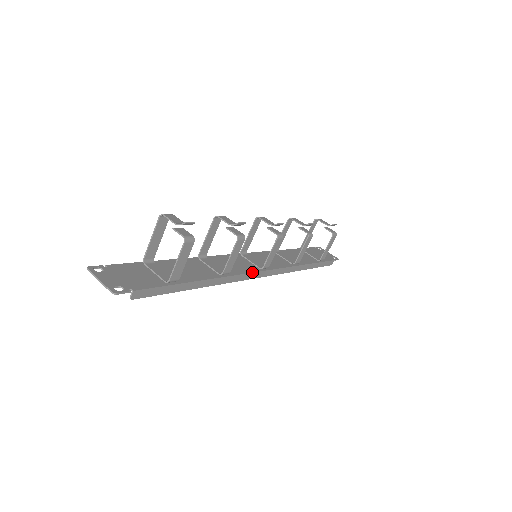
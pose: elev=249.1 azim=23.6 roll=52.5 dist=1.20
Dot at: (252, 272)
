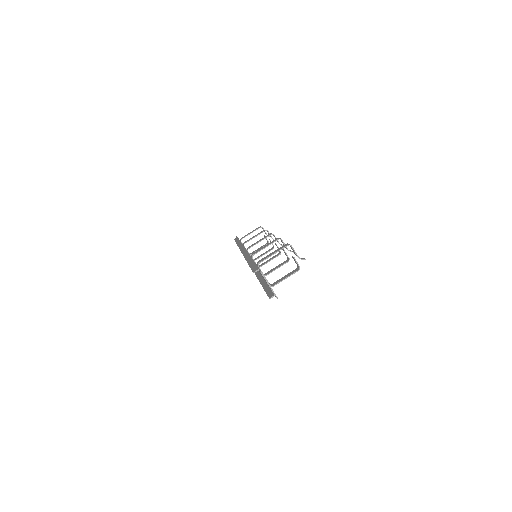
Dot at: occluded
